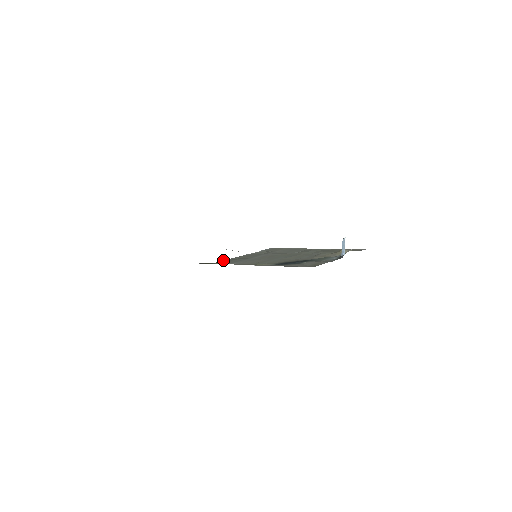
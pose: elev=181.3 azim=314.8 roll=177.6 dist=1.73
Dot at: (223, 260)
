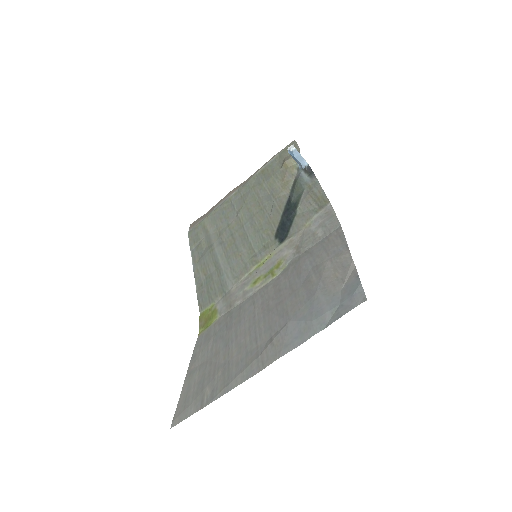
Dot at: (197, 299)
